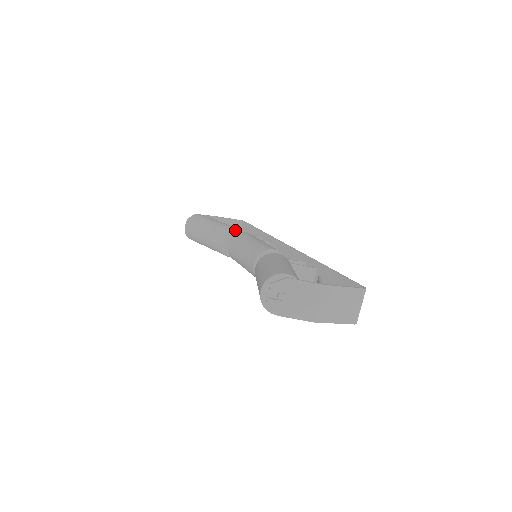
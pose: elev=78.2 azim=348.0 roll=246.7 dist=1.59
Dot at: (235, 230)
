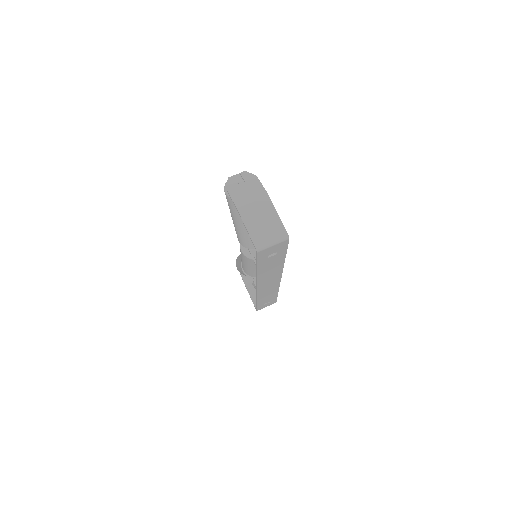
Dot at: occluded
